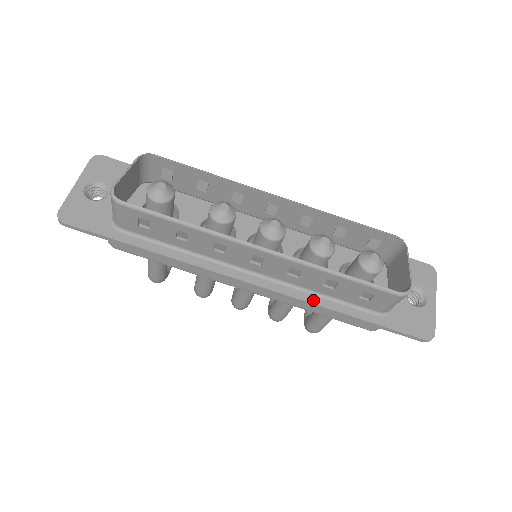
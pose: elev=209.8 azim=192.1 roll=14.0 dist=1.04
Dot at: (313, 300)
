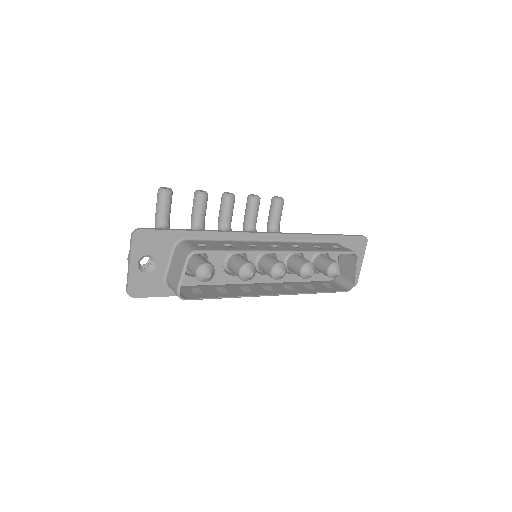
Dot at: occluded
